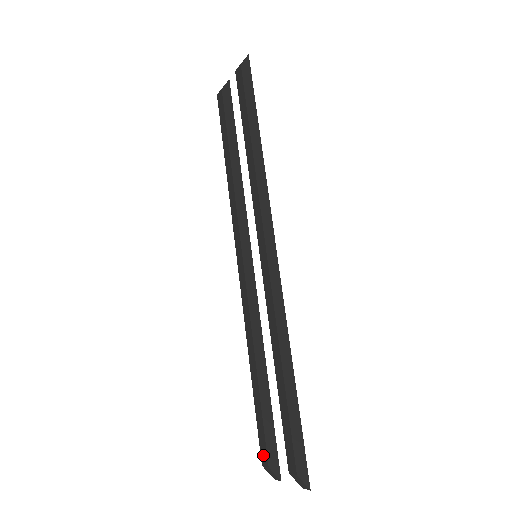
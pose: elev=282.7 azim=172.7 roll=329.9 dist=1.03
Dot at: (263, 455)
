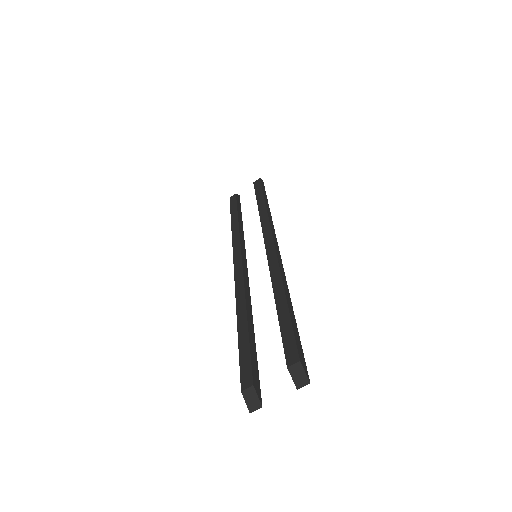
Dot at: (245, 379)
